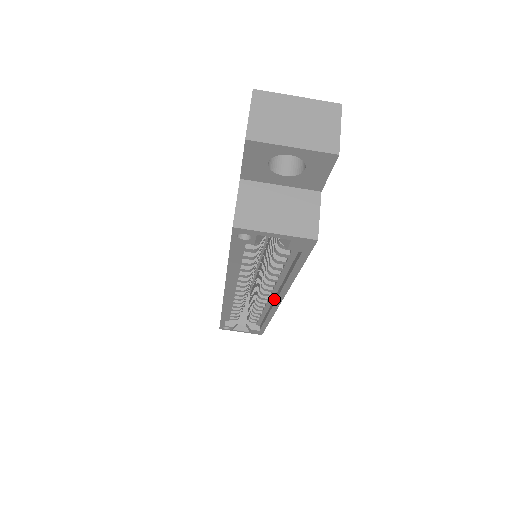
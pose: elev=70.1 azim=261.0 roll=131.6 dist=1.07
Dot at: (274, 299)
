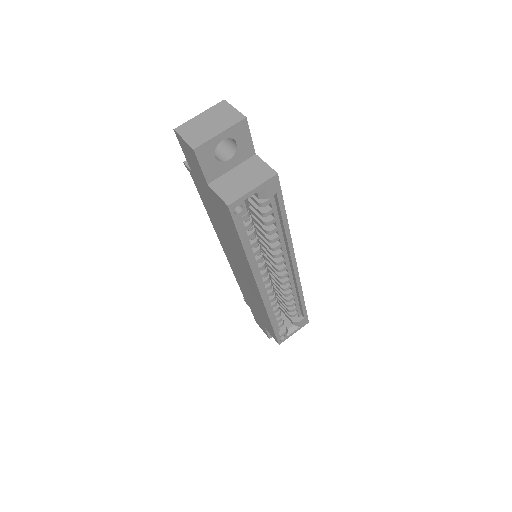
Dot at: (291, 268)
